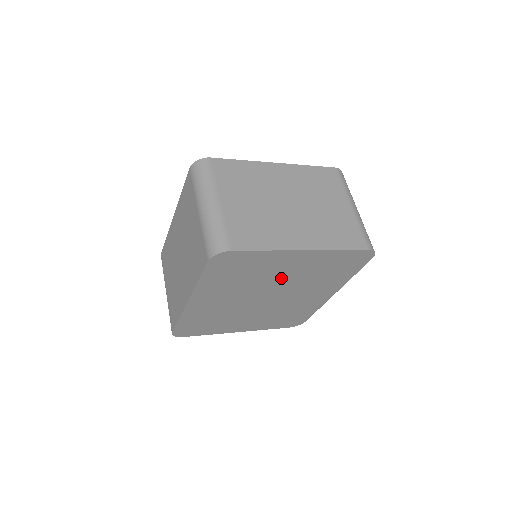
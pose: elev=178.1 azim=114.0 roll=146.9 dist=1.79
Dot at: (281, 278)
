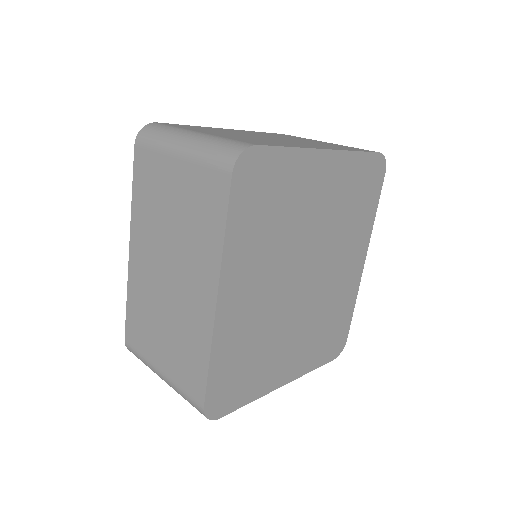
Dot at: (313, 223)
